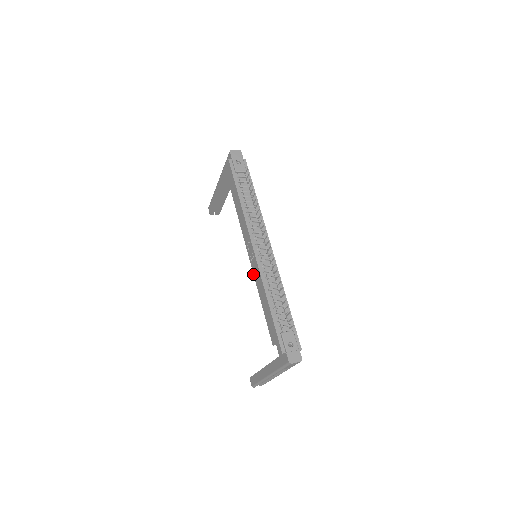
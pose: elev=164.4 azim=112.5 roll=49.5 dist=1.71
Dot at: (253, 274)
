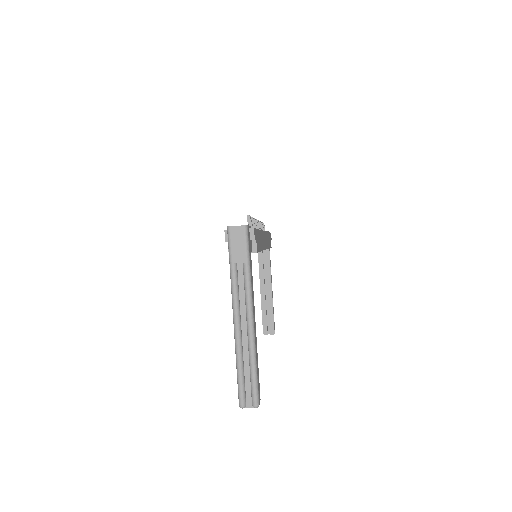
Dot at: occluded
